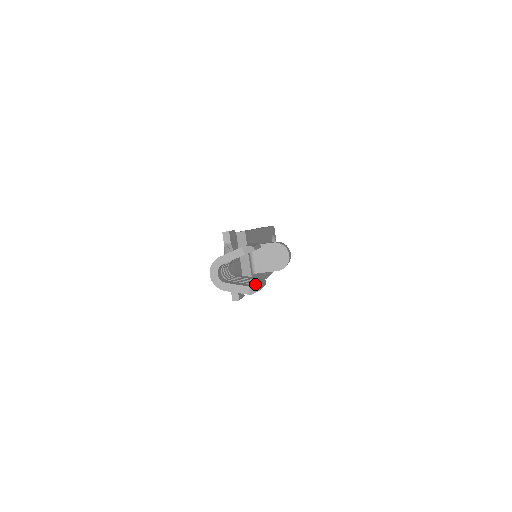
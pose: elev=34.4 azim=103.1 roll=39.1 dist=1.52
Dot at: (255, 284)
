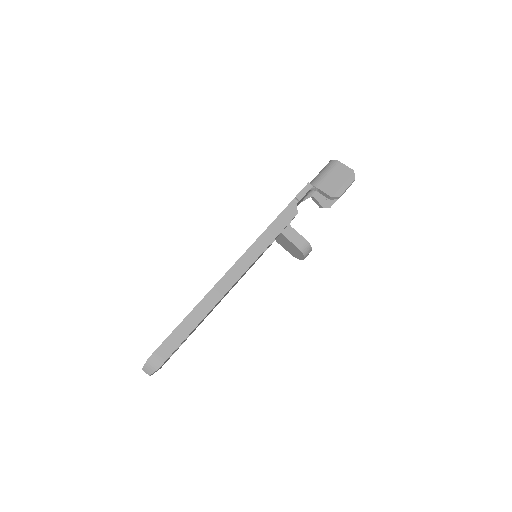
Dot at: occluded
